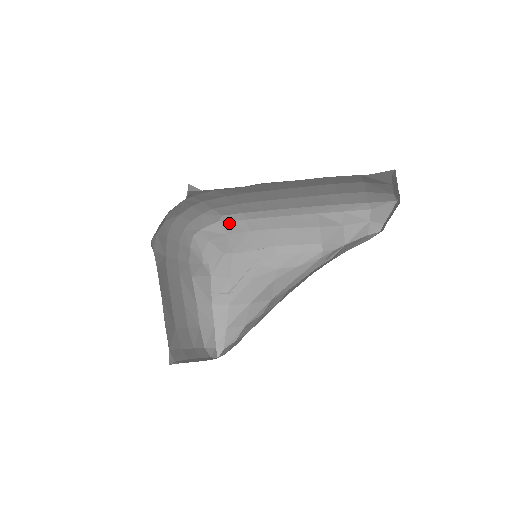
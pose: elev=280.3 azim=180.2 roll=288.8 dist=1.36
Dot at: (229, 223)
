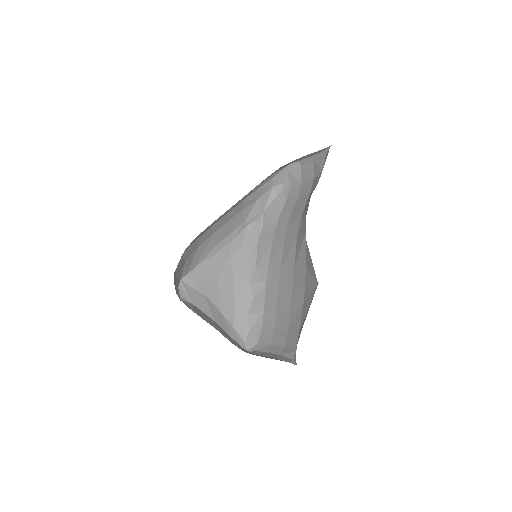
Dot at: (188, 251)
